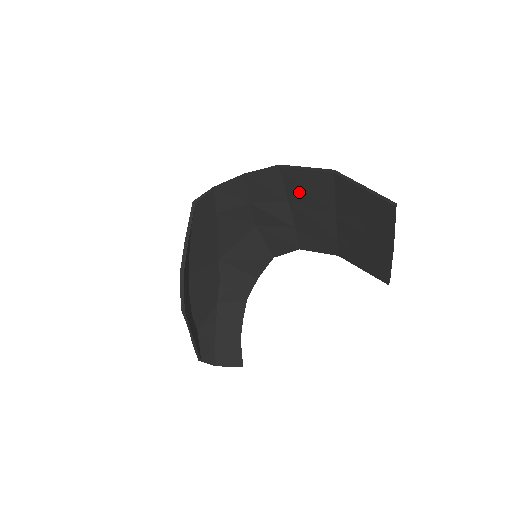
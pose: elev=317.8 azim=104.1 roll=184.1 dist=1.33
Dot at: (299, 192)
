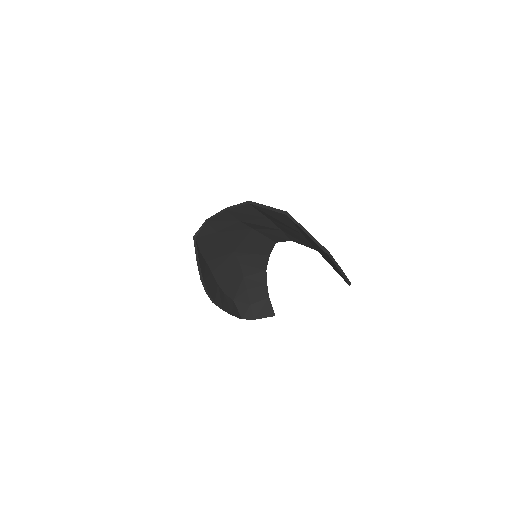
Dot at: (271, 217)
